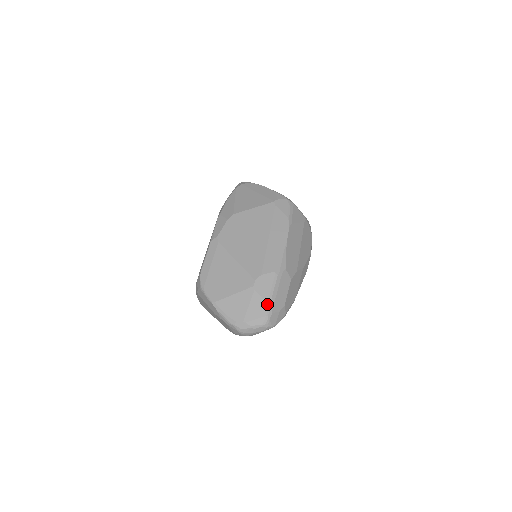
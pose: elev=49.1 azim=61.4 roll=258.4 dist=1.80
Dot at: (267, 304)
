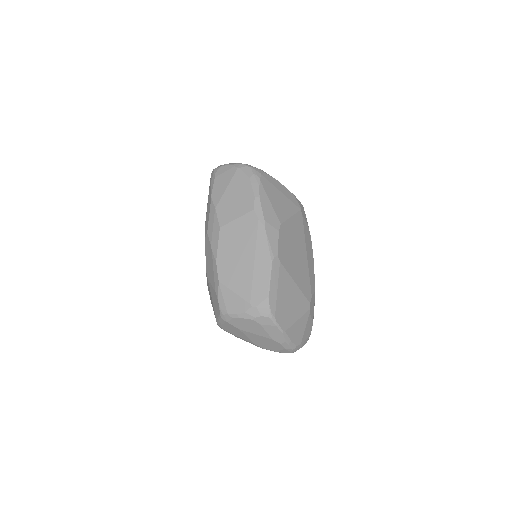
Dot at: occluded
